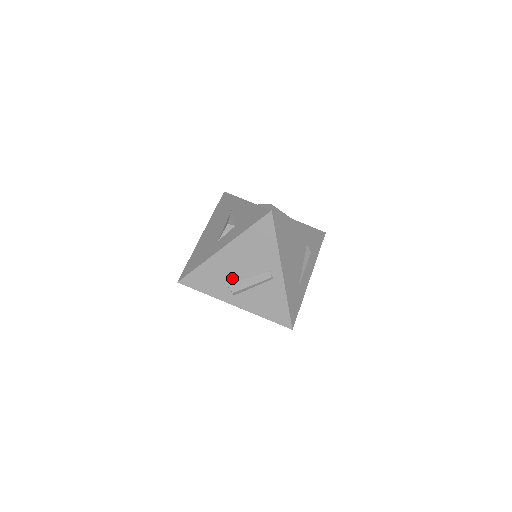
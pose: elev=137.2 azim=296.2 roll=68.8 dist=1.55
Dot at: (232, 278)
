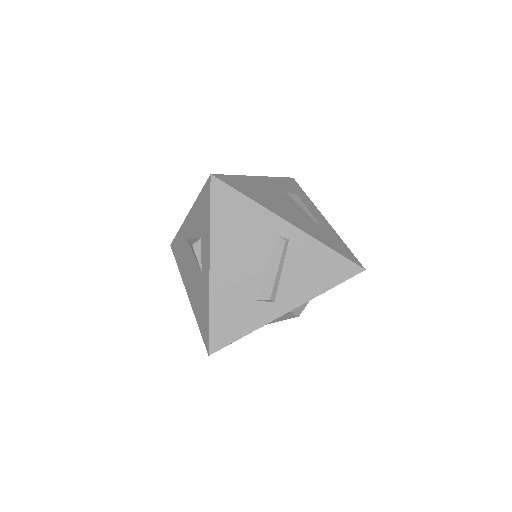
Dot at: (252, 287)
